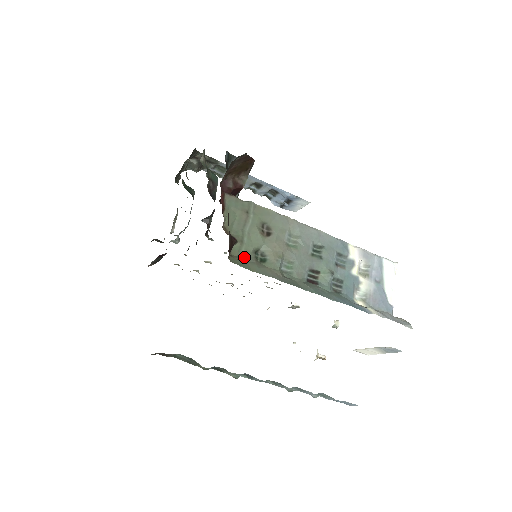
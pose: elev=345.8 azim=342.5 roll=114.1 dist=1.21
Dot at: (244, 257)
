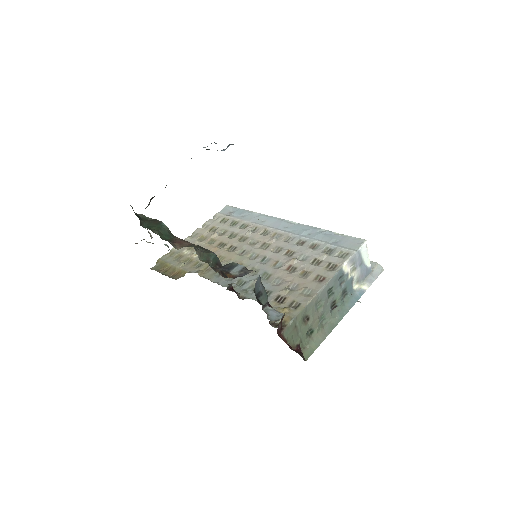
Dot at: (305, 344)
